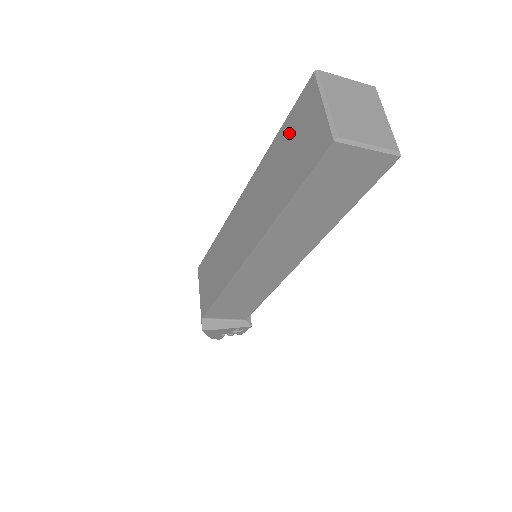
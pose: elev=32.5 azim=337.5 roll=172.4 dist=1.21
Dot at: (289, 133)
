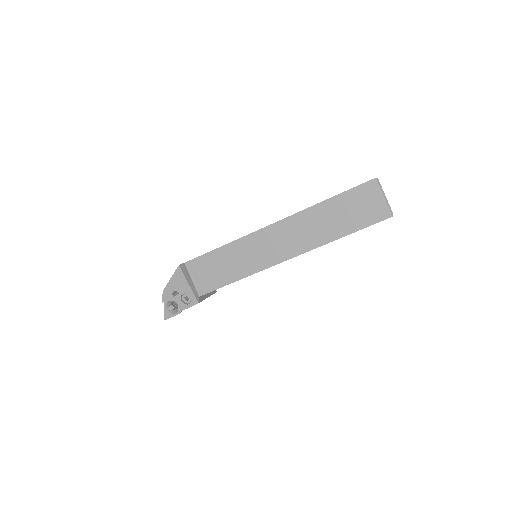
Dot at: occluded
